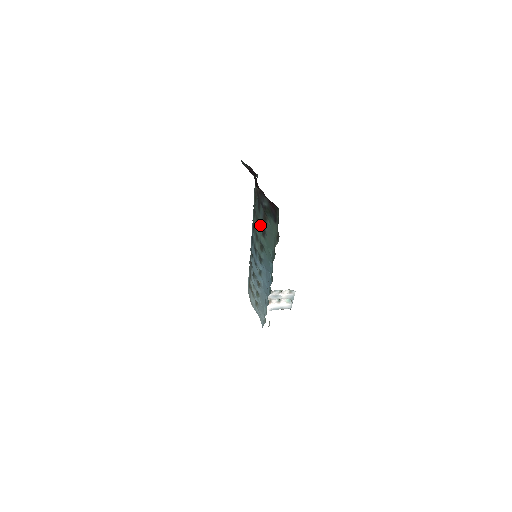
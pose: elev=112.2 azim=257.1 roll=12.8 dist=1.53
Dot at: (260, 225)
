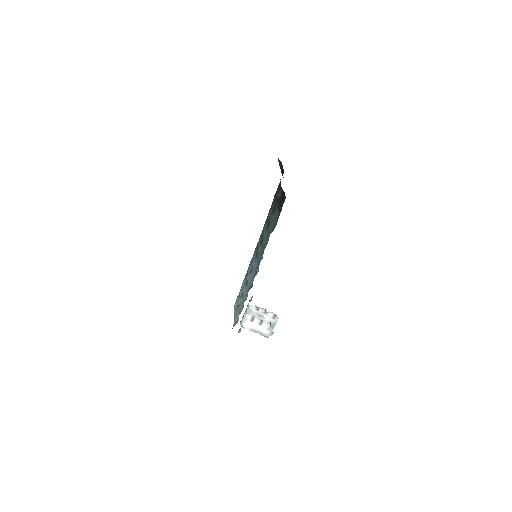
Dot at: (268, 218)
